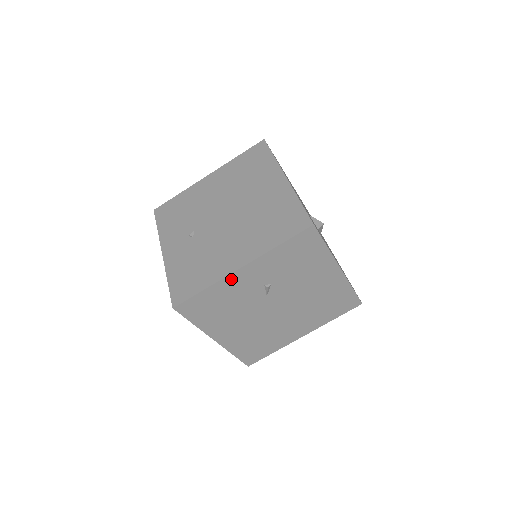
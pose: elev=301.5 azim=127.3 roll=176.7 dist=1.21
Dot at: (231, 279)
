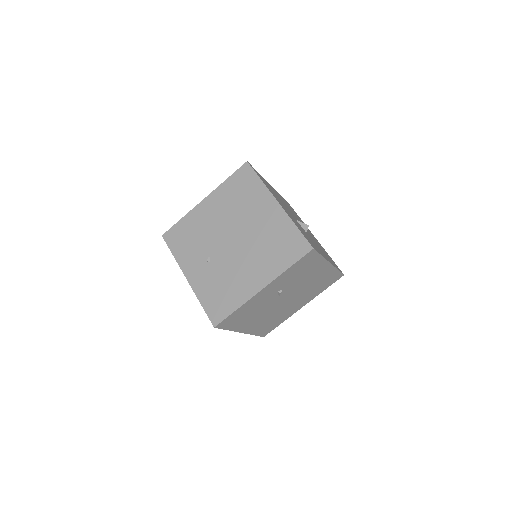
Dot at: (255, 297)
